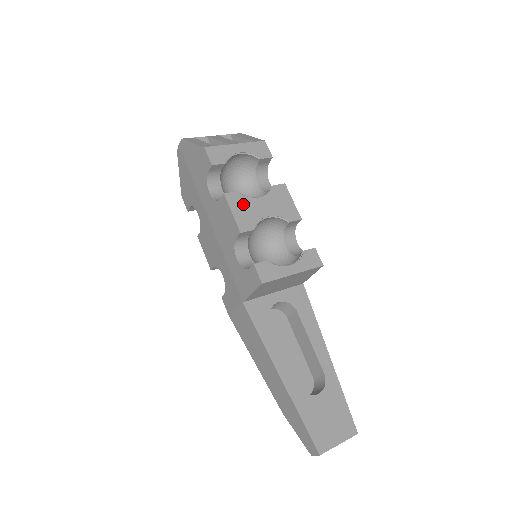
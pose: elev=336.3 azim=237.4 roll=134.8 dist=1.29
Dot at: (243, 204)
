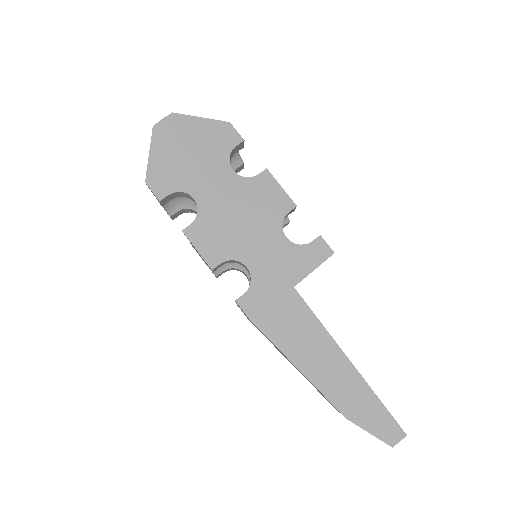
Dot at: occluded
